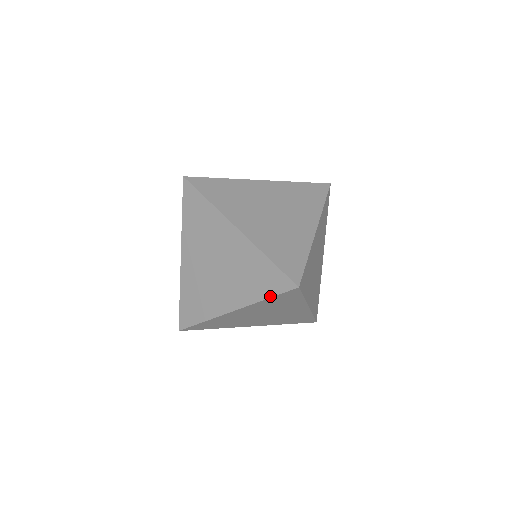
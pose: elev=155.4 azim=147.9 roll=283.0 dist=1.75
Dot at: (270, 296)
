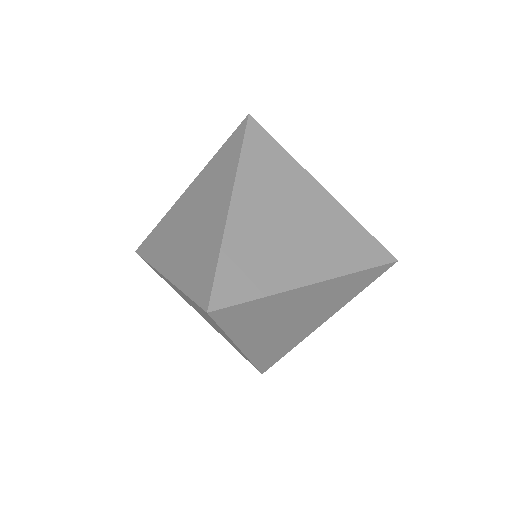
Dot at: (240, 146)
